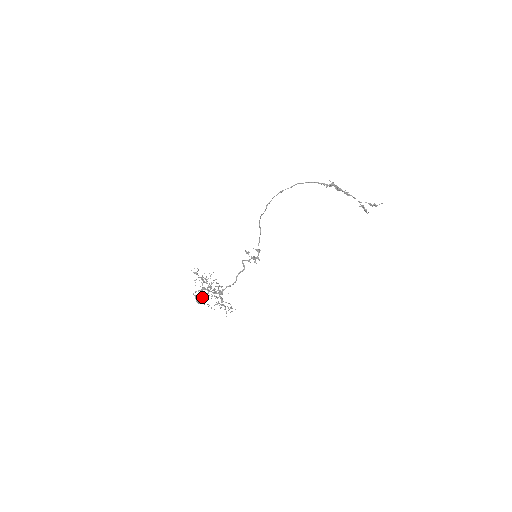
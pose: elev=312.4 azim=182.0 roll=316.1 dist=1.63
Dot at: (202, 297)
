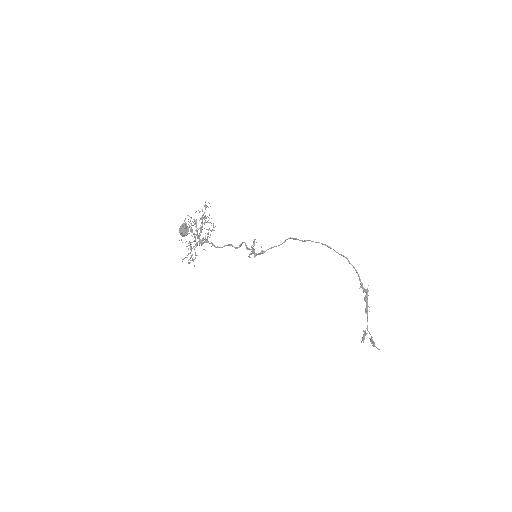
Dot at: occluded
